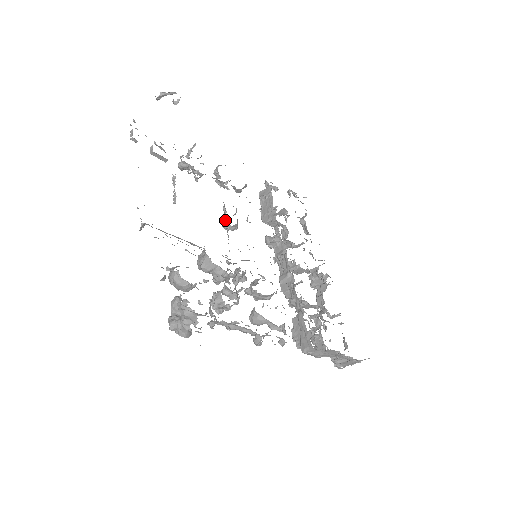
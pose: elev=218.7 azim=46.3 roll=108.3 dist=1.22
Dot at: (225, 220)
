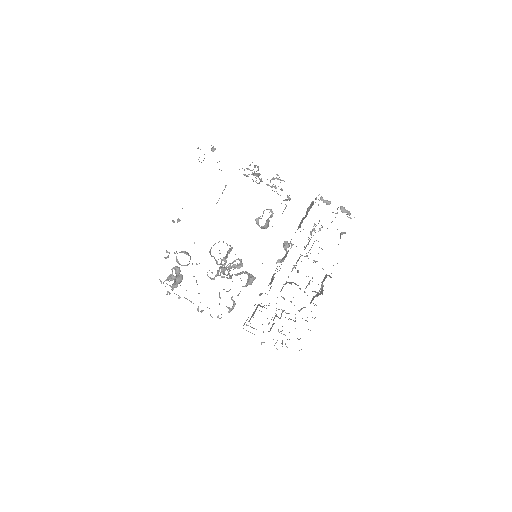
Dot at: (258, 220)
